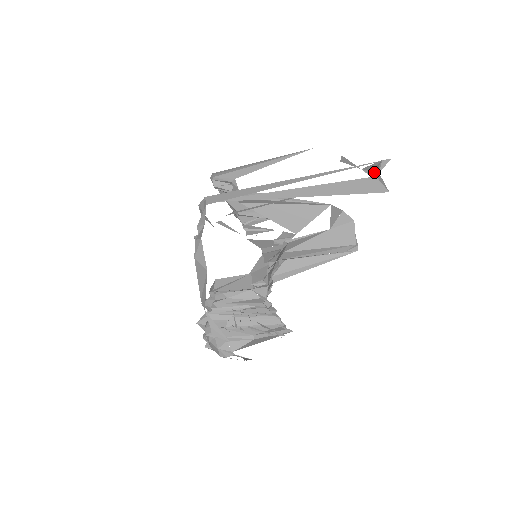
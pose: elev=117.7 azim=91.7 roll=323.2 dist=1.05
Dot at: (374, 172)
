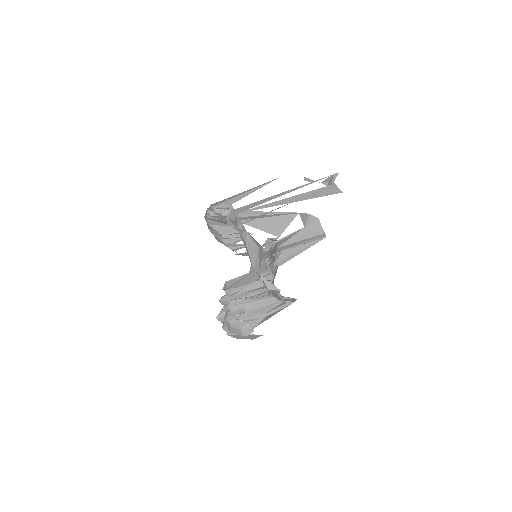
Dot at: (330, 183)
